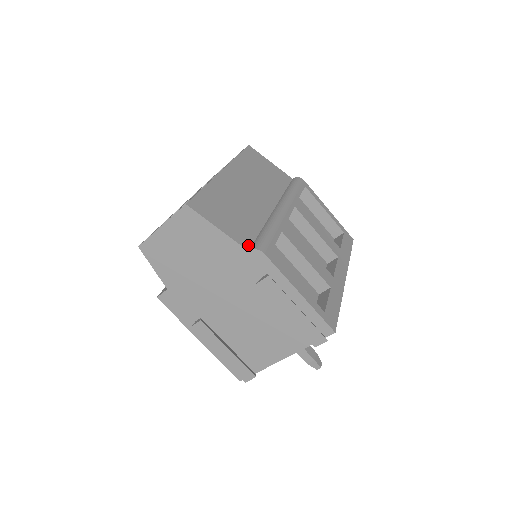
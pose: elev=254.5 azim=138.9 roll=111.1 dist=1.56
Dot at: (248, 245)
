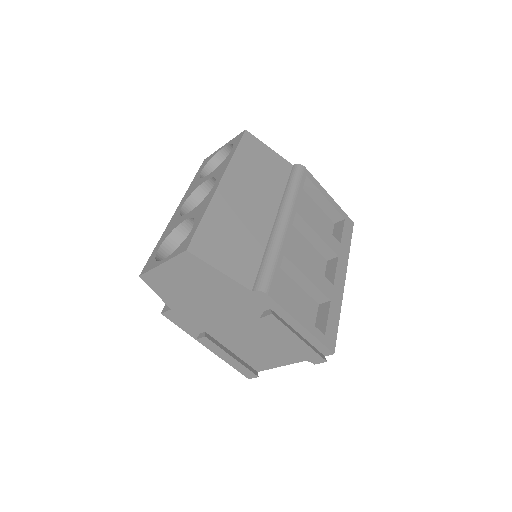
Dot at: (251, 283)
